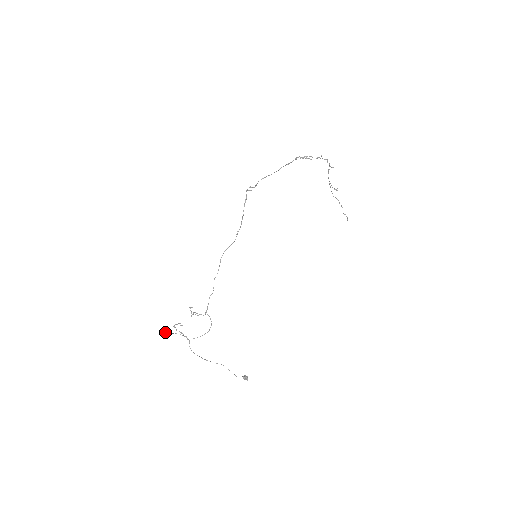
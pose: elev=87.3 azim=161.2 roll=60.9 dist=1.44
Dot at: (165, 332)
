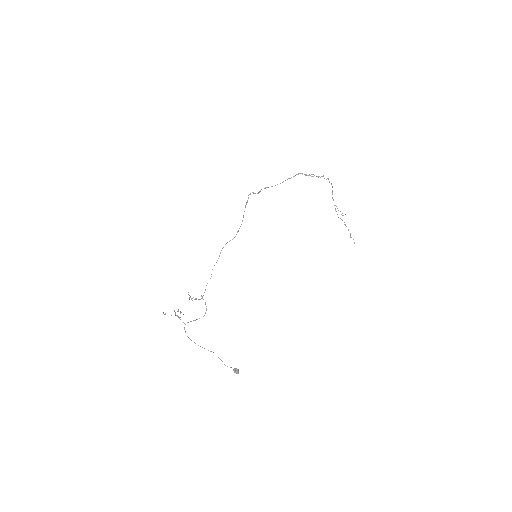
Dot at: occluded
